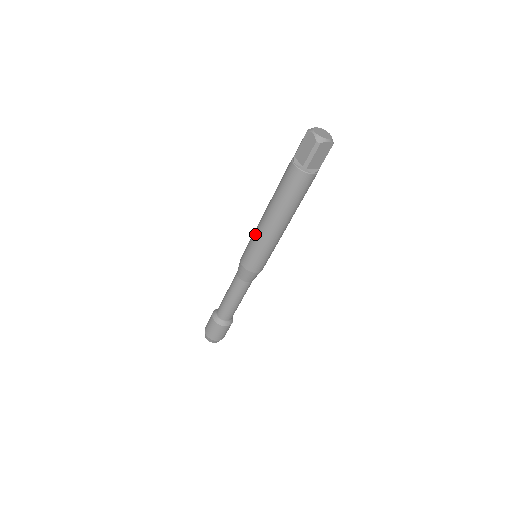
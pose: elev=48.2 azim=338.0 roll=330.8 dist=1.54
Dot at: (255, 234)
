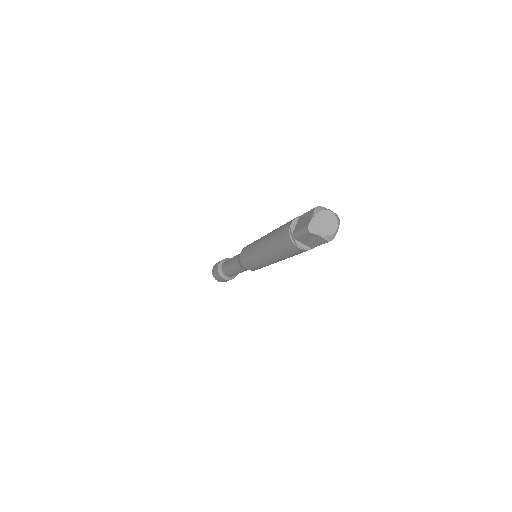
Dot at: (255, 242)
